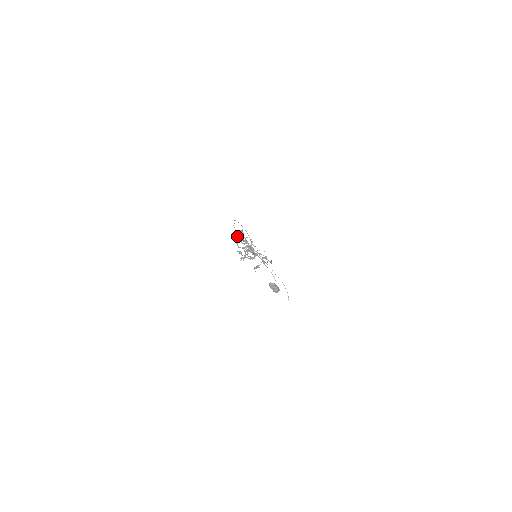
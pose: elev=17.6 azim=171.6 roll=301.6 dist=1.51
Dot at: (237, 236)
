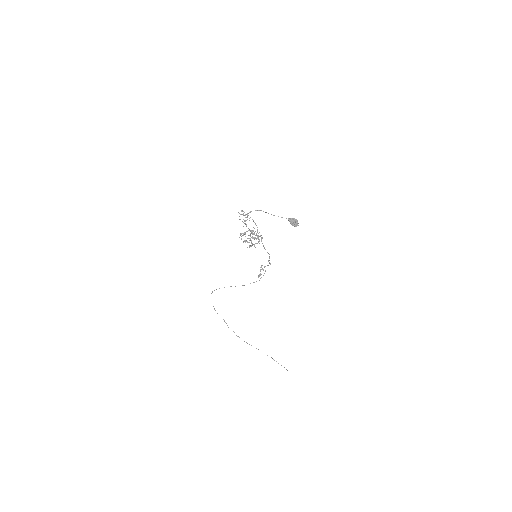
Dot at: (240, 214)
